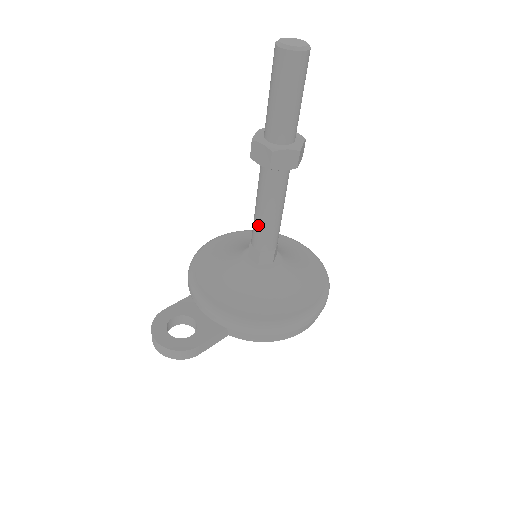
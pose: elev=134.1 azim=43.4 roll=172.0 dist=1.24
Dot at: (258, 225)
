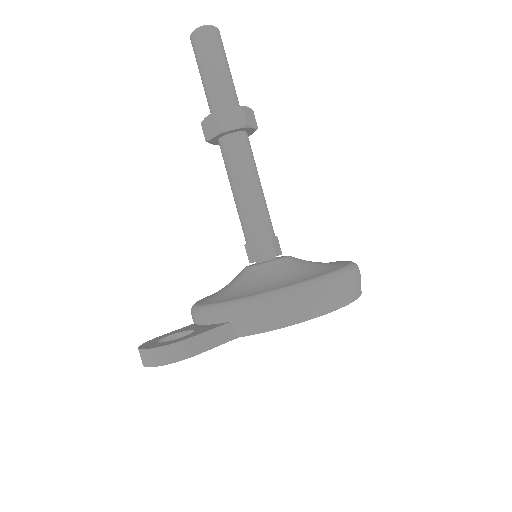
Dot at: (241, 211)
